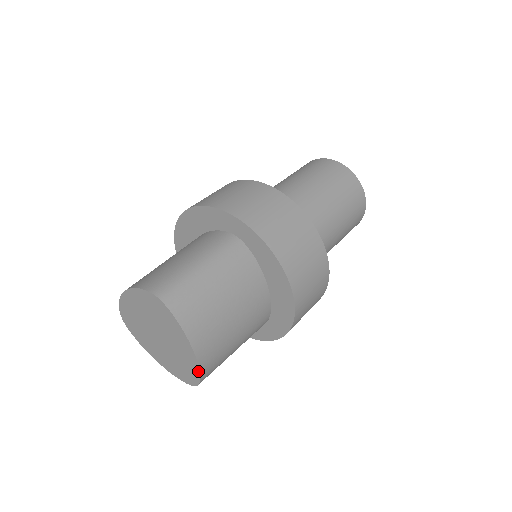
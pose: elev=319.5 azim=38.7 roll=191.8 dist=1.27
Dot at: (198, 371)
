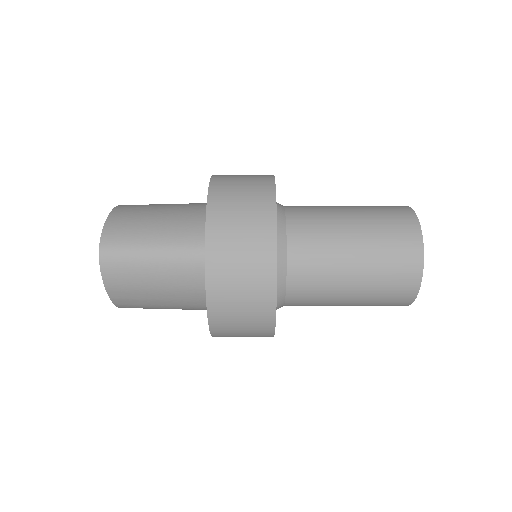
Dot at: (105, 226)
